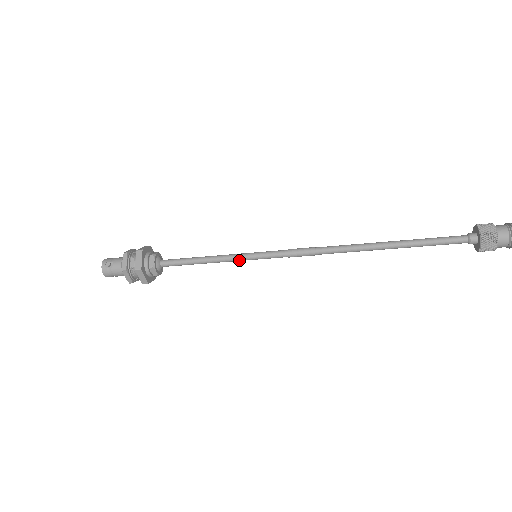
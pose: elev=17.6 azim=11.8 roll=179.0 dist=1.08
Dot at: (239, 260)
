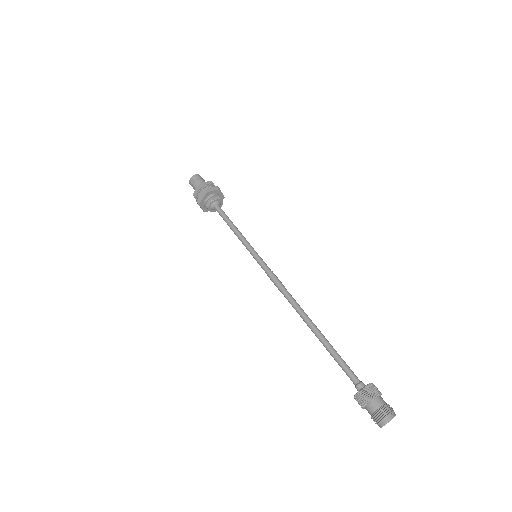
Dot at: (247, 249)
